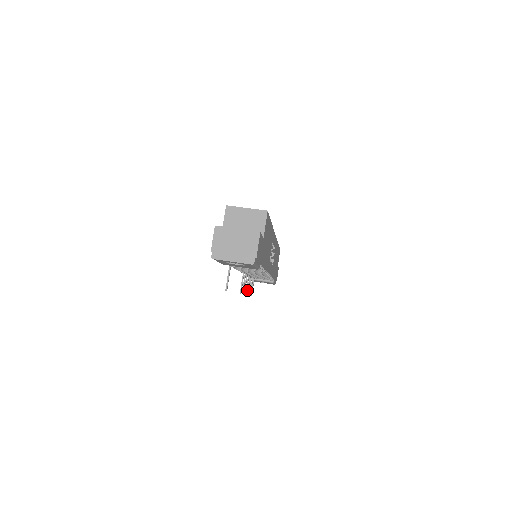
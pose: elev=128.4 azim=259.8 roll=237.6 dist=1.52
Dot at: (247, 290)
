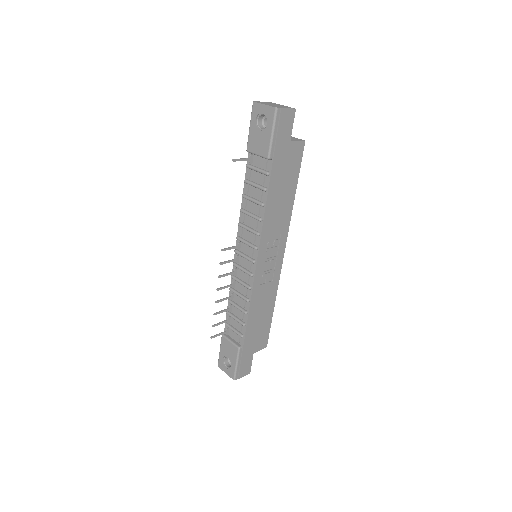
Dot at: (219, 300)
